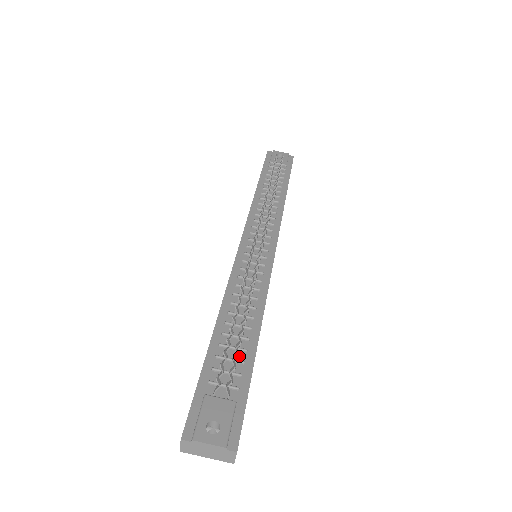
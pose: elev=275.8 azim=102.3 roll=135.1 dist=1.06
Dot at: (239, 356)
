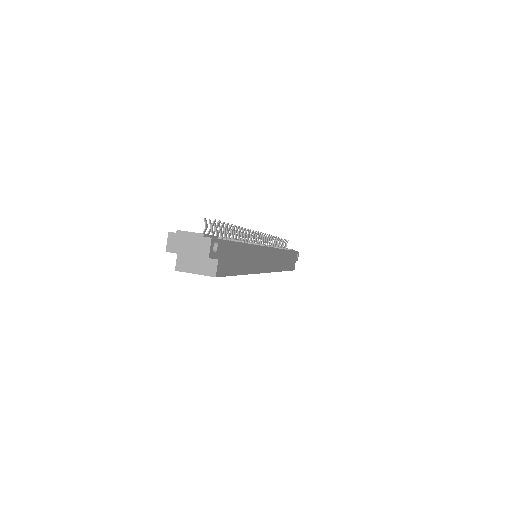
Dot at: occluded
